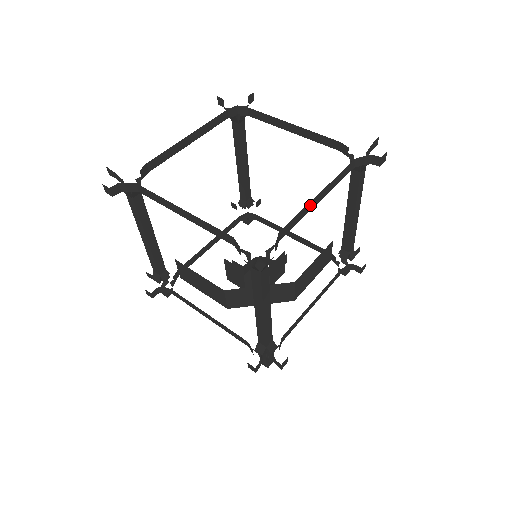
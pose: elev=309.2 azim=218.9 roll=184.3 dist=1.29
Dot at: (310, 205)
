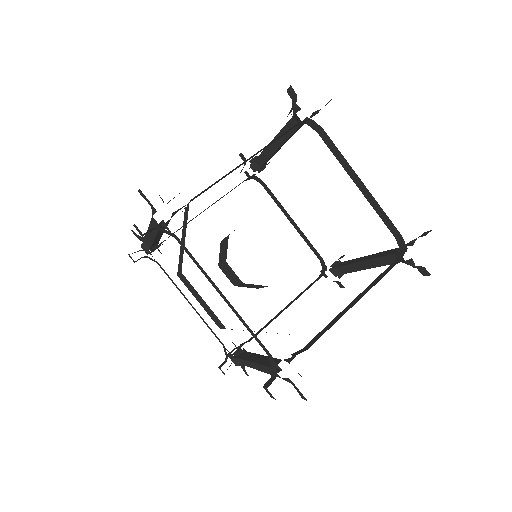
Dot at: occluded
